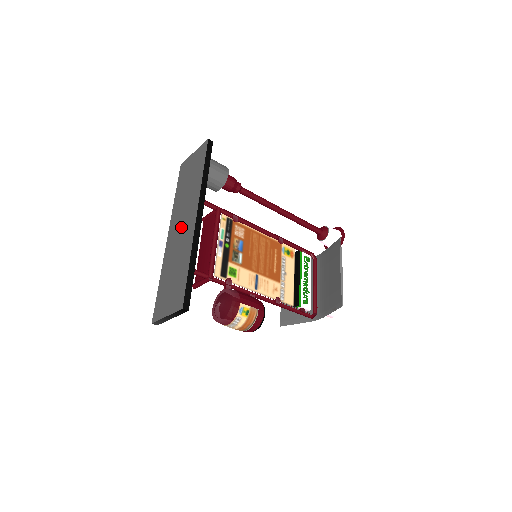
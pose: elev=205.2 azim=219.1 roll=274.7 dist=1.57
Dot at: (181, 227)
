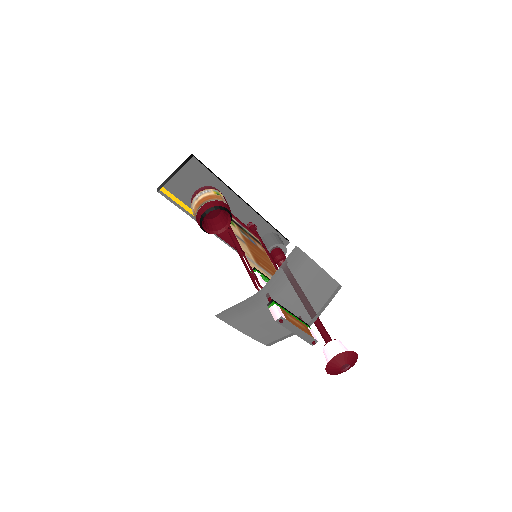
Dot at: occluded
